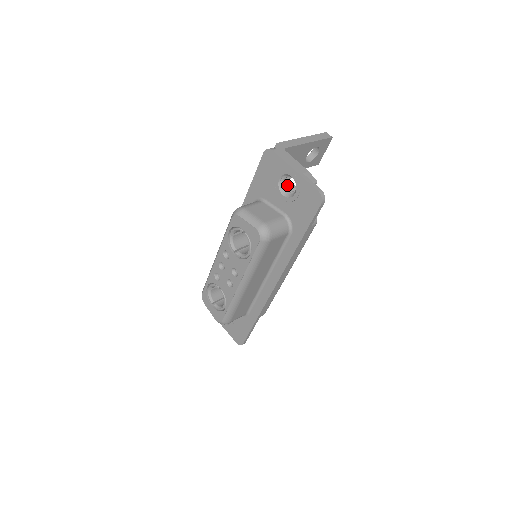
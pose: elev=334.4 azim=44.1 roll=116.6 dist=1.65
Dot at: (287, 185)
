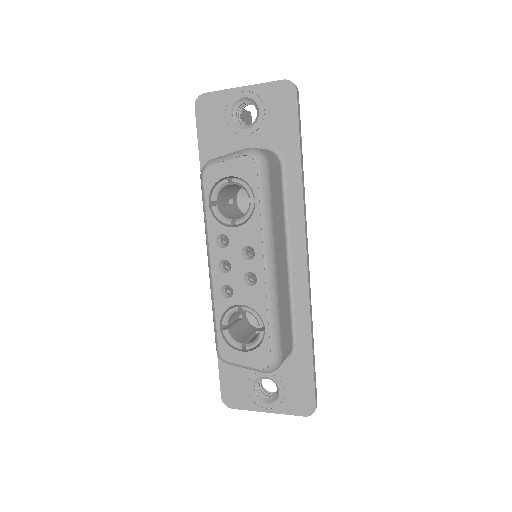
Dot at: occluded
